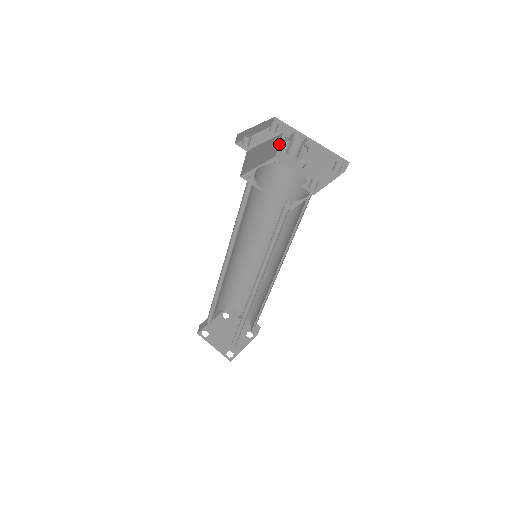
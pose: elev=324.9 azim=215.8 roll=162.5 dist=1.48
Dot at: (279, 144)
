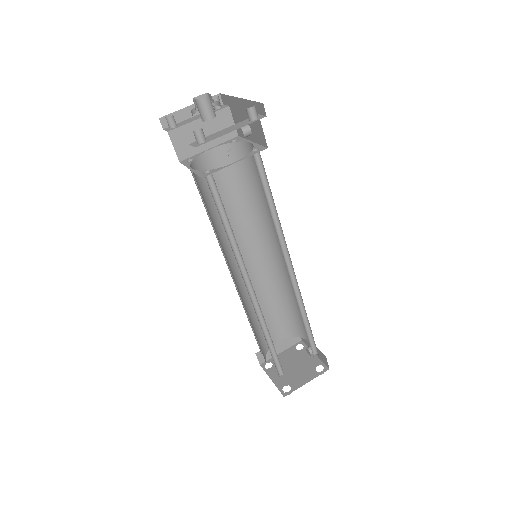
Dot at: (233, 121)
